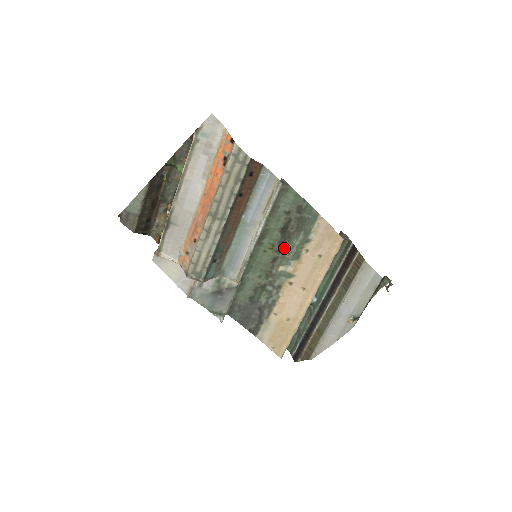
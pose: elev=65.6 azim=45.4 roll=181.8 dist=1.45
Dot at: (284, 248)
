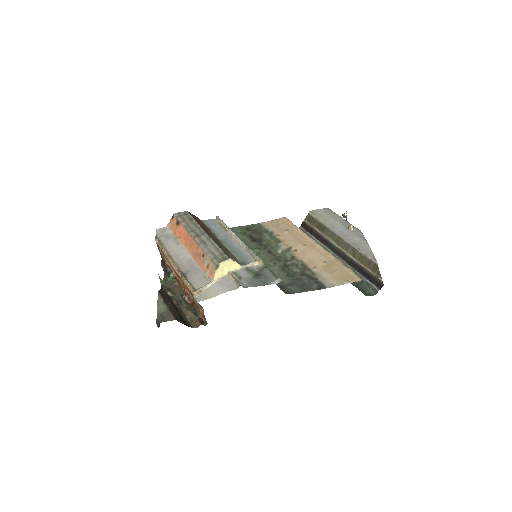
Dot at: (266, 245)
